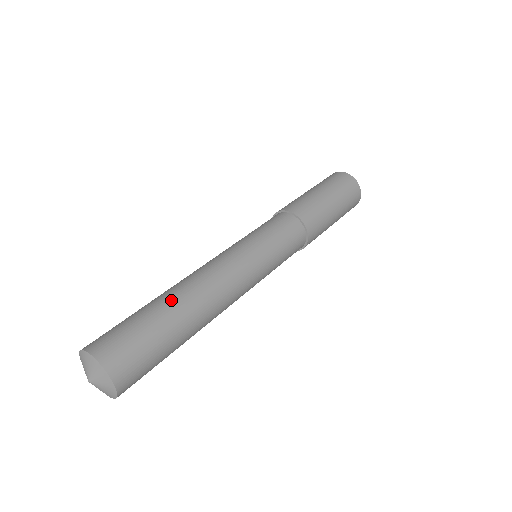
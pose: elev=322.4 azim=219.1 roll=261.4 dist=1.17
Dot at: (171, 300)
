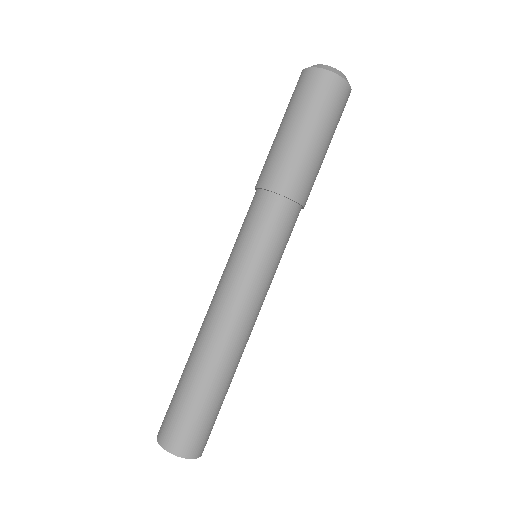
Dot at: (227, 381)
